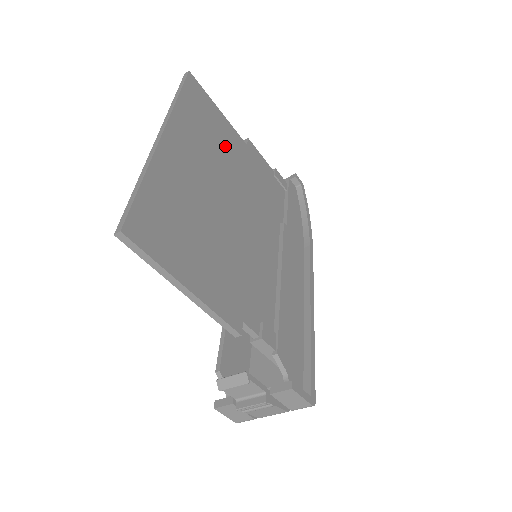
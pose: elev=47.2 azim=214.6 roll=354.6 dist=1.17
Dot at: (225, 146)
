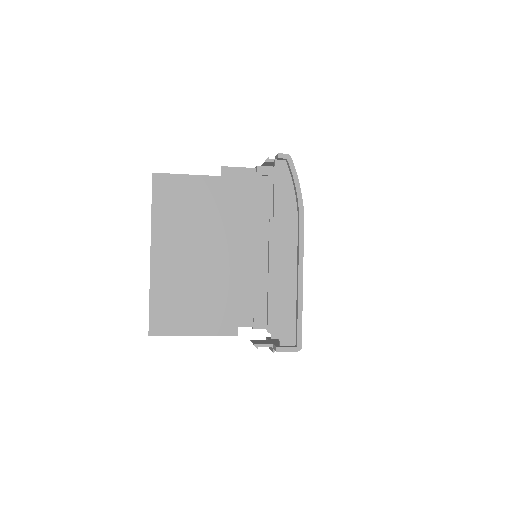
Dot at: (199, 205)
